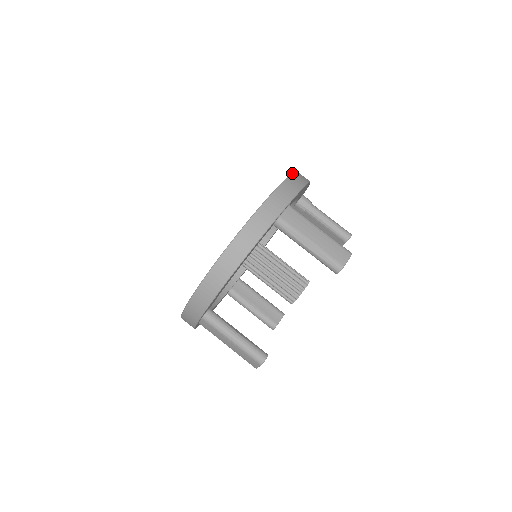
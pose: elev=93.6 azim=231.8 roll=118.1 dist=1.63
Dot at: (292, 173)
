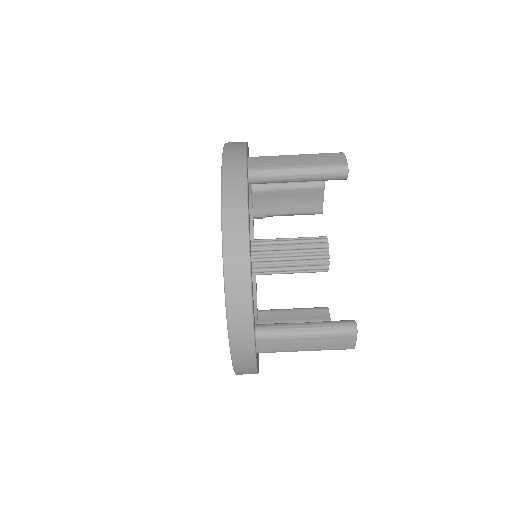
Dot at: occluded
